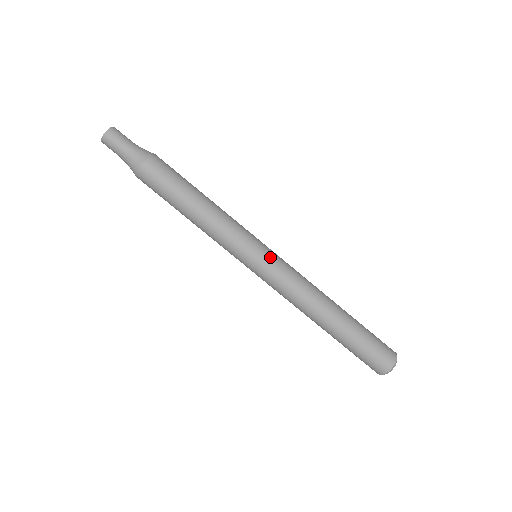
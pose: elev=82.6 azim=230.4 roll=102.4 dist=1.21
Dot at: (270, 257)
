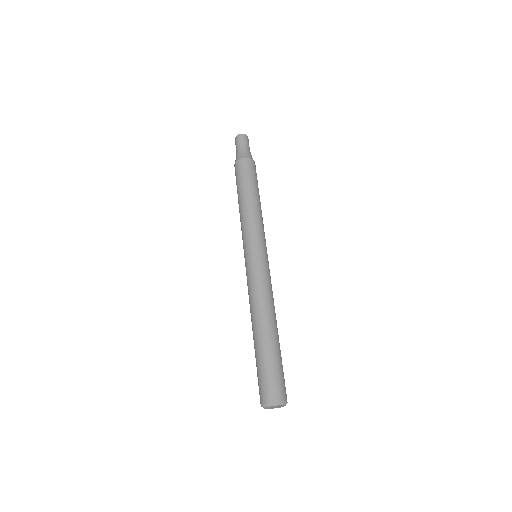
Dot at: (265, 259)
